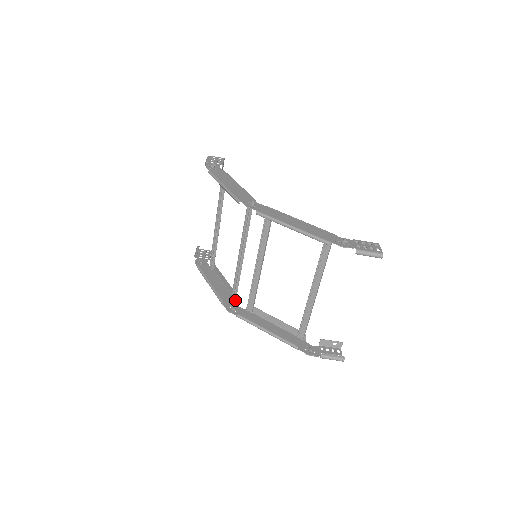
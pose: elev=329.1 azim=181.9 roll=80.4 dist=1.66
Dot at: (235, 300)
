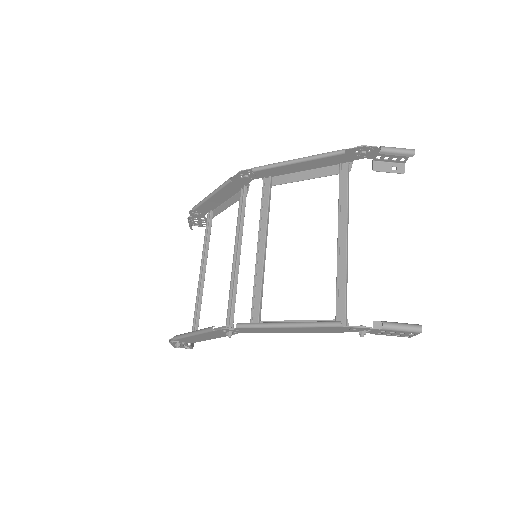
Dot at: occluded
